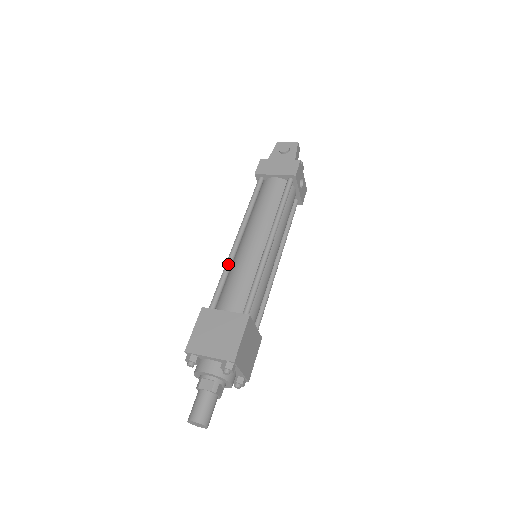
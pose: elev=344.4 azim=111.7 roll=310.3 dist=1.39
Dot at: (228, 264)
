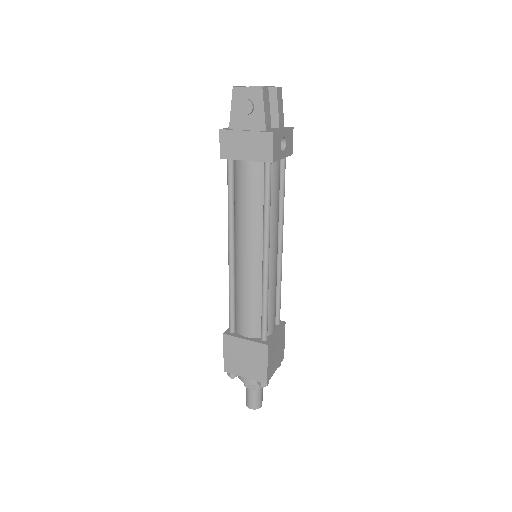
Dot at: (231, 286)
